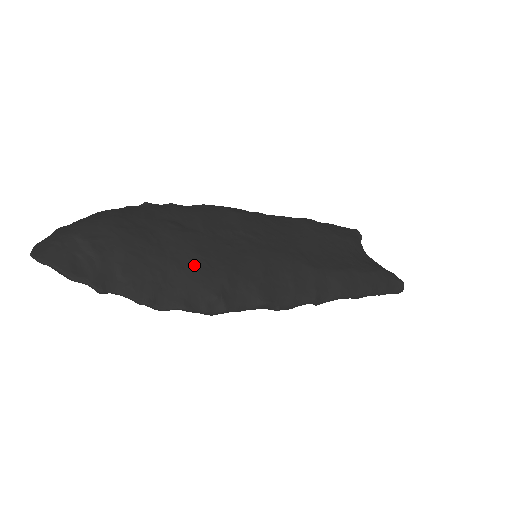
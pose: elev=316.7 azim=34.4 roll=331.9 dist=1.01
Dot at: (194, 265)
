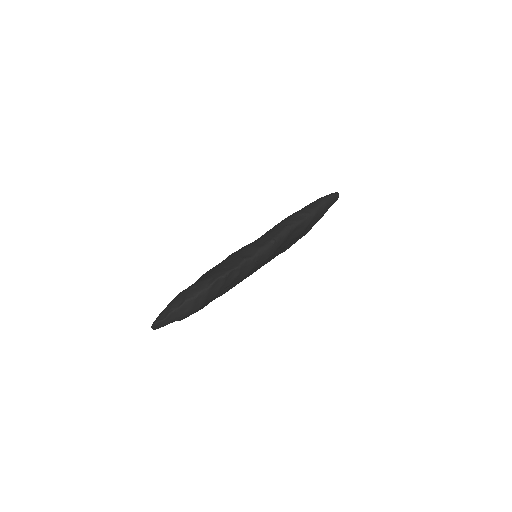
Dot at: occluded
